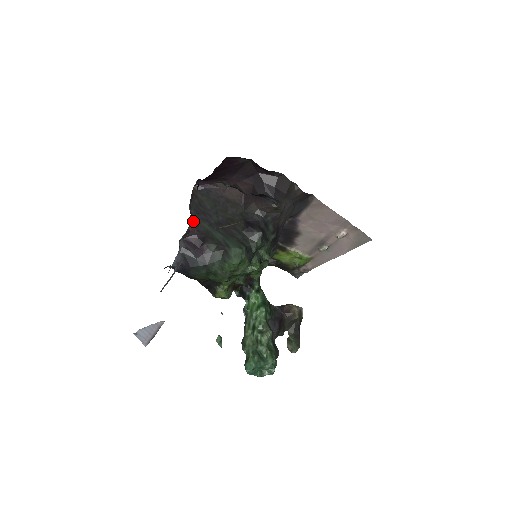
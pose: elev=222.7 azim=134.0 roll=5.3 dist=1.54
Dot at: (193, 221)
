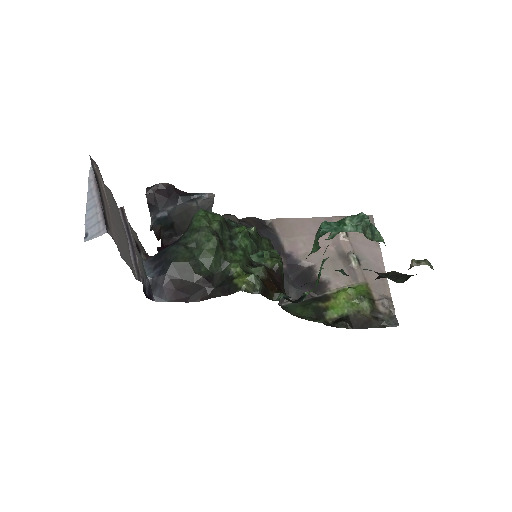
Dot at: occluded
